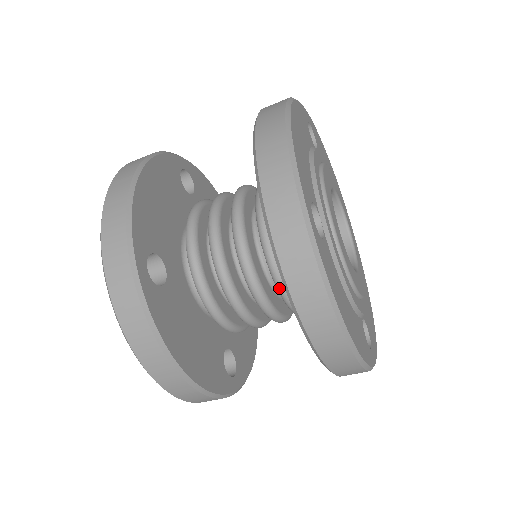
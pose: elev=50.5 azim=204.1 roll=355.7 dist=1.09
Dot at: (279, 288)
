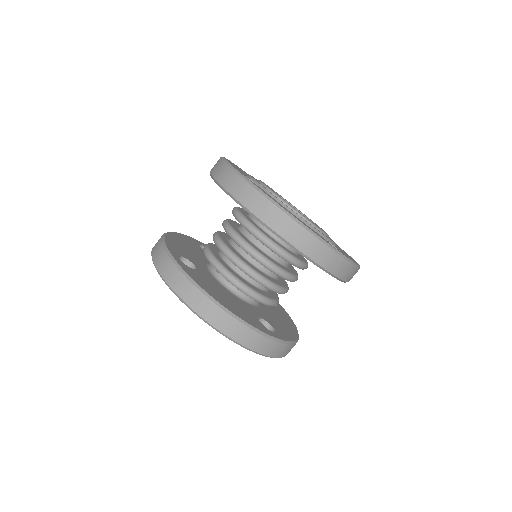
Dot at: occluded
